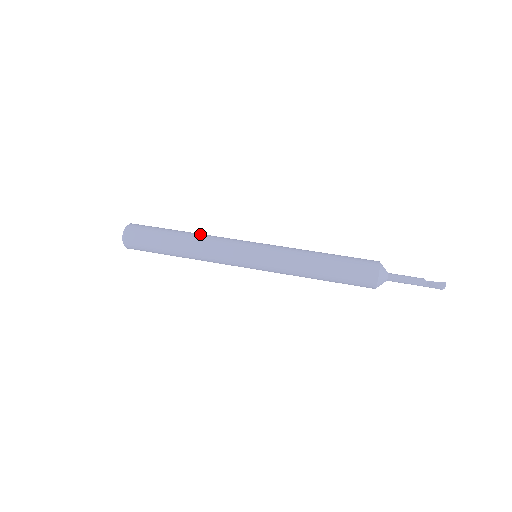
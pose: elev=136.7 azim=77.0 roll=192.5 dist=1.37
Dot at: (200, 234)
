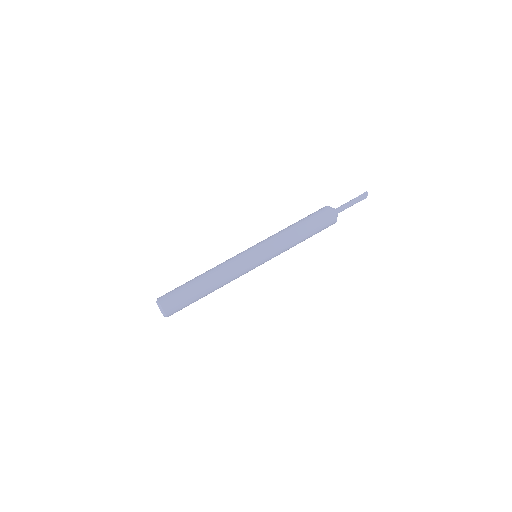
Dot at: (215, 273)
